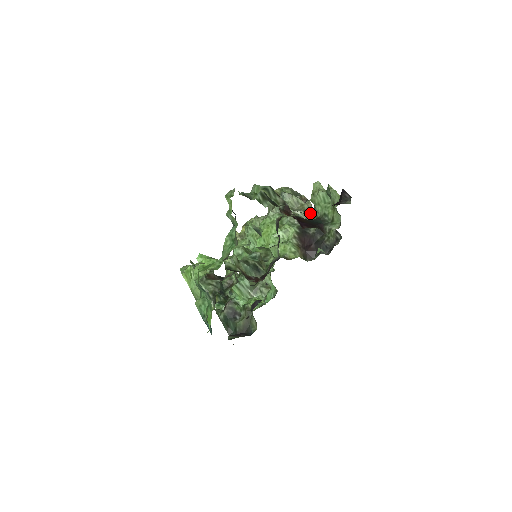
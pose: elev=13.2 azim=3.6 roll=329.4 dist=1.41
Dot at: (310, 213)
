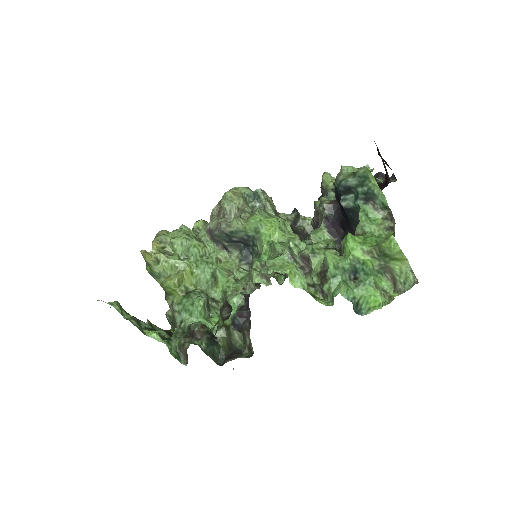
Dot at: occluded
